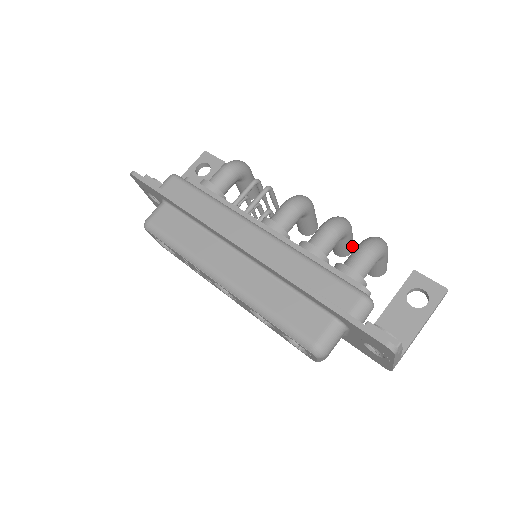
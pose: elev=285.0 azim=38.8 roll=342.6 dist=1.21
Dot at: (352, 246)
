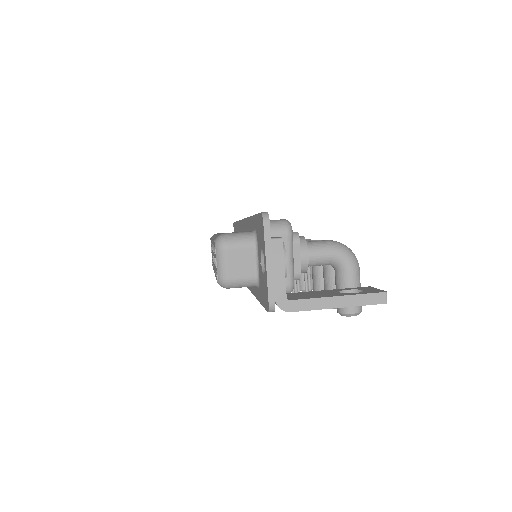
Dot at: occluded
